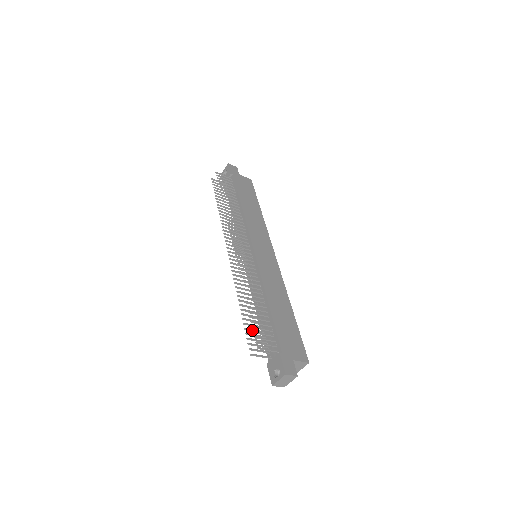
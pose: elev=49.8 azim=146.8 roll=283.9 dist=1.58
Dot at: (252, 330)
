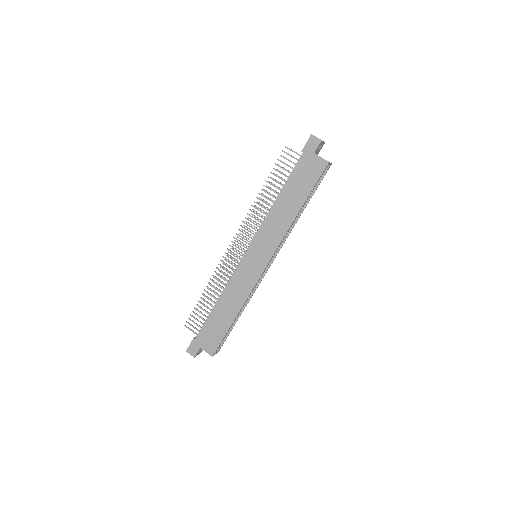
Dot at: (203, 310)
